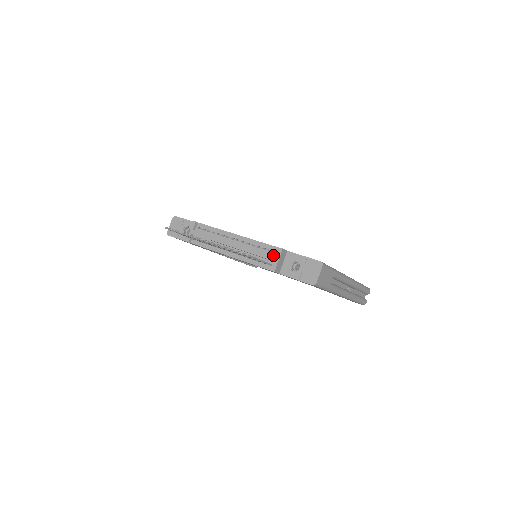
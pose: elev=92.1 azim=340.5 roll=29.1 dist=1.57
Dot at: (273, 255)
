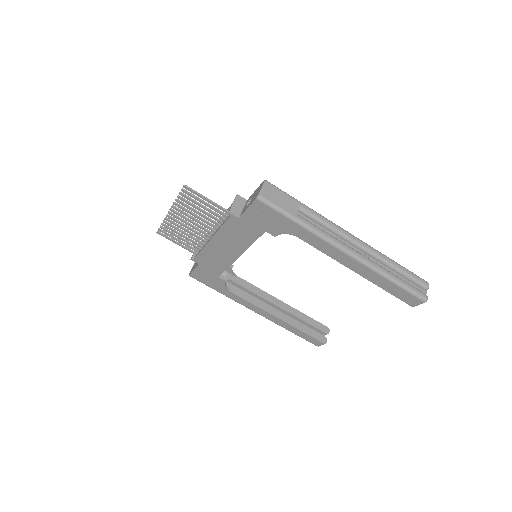
Dot at: occluded
